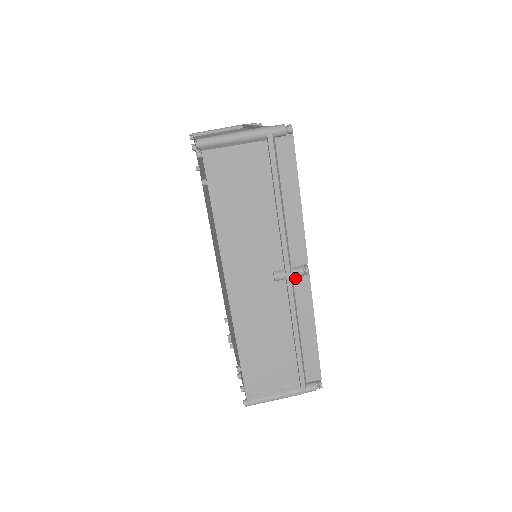
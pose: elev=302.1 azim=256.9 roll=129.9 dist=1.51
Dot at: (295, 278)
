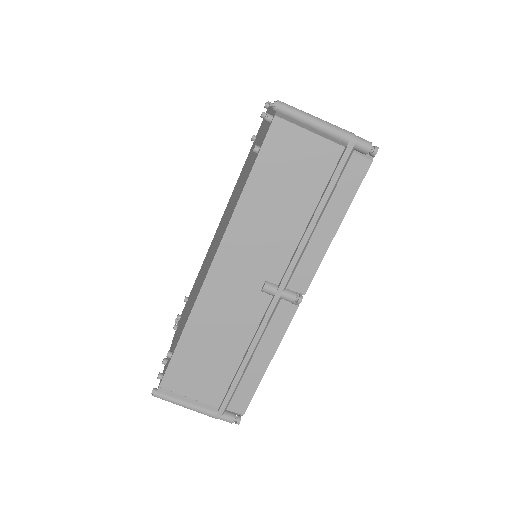
Dot at: (283, 301)
